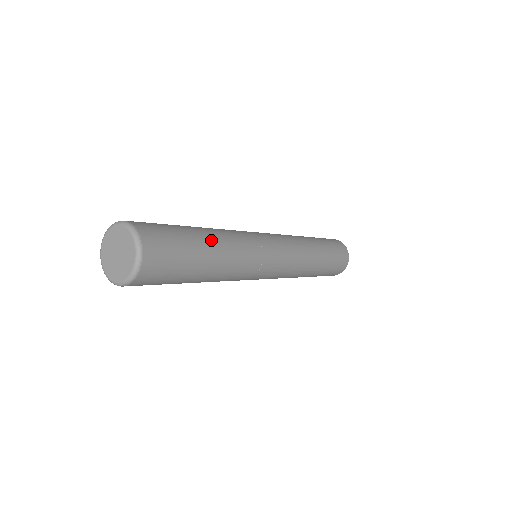
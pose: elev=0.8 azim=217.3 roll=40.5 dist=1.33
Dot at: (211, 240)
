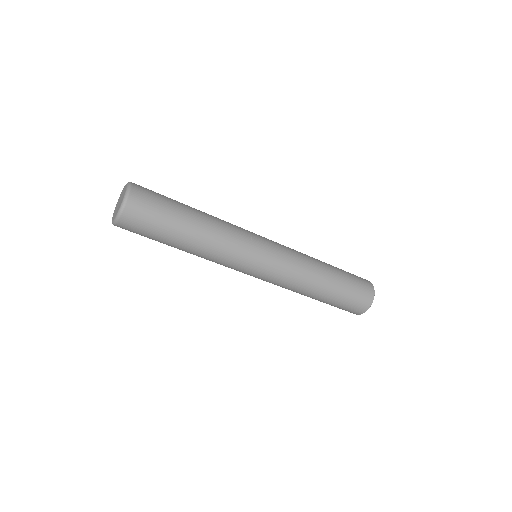
Dot at: occluded
